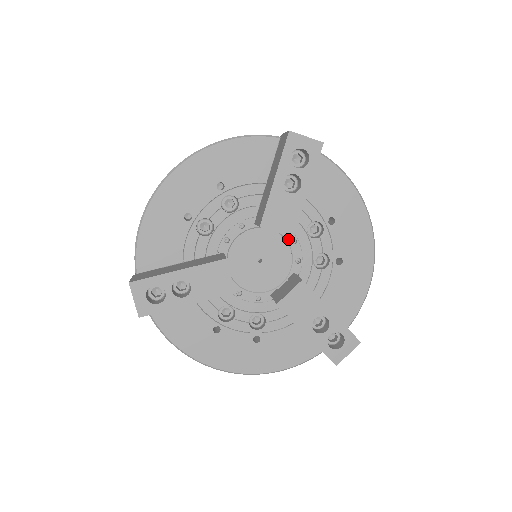
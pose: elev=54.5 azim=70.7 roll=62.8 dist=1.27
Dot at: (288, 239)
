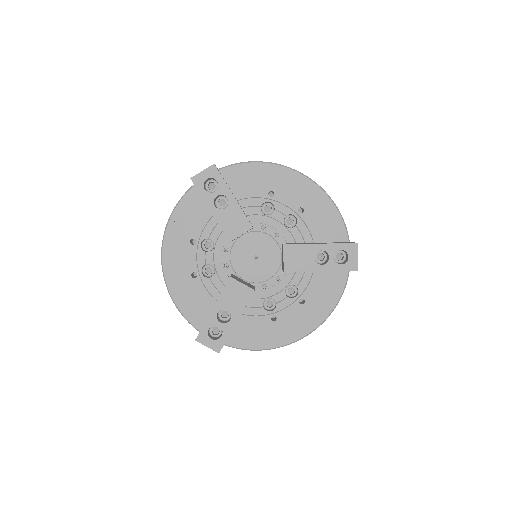
Dot at: (258, 230)
